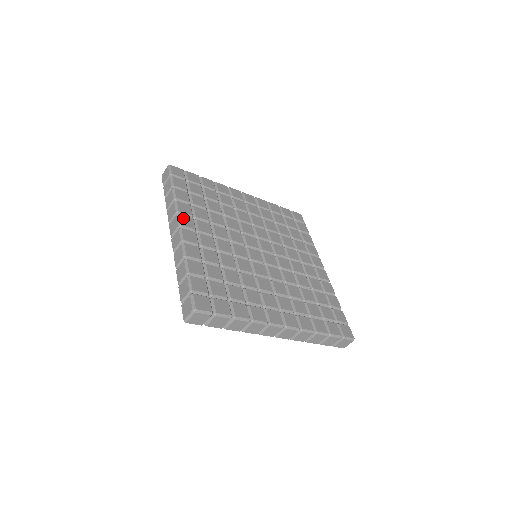
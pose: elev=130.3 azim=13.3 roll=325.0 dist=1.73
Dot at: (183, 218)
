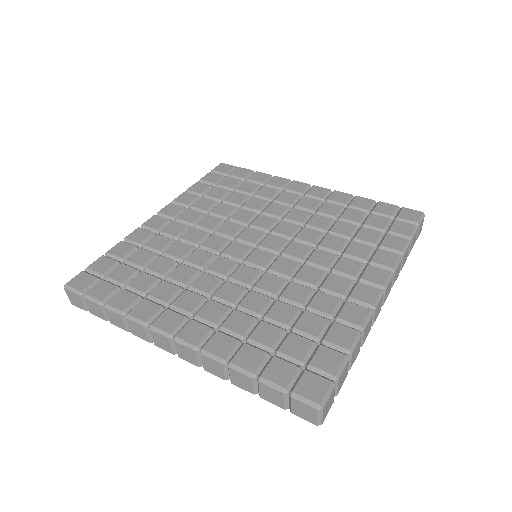
Dot at: (160, 323)
